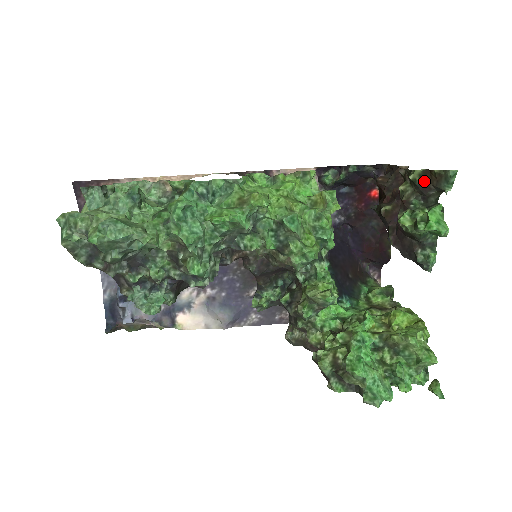
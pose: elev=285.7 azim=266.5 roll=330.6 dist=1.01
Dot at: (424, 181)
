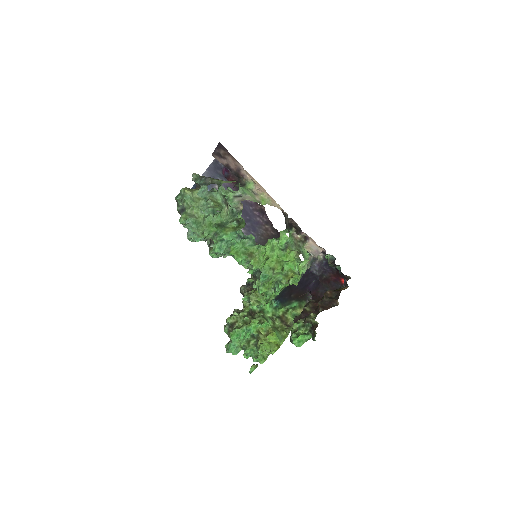
Dot at: (313, 326)
